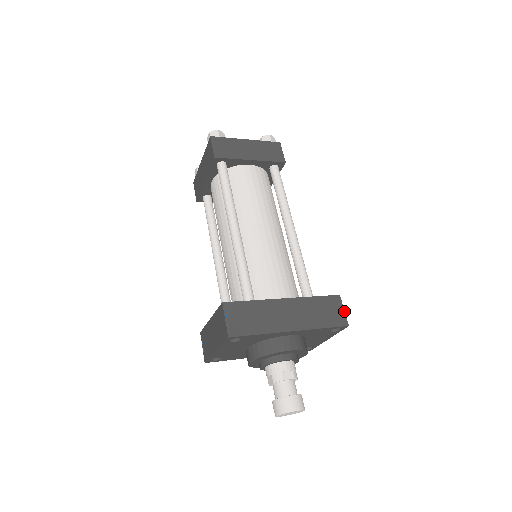
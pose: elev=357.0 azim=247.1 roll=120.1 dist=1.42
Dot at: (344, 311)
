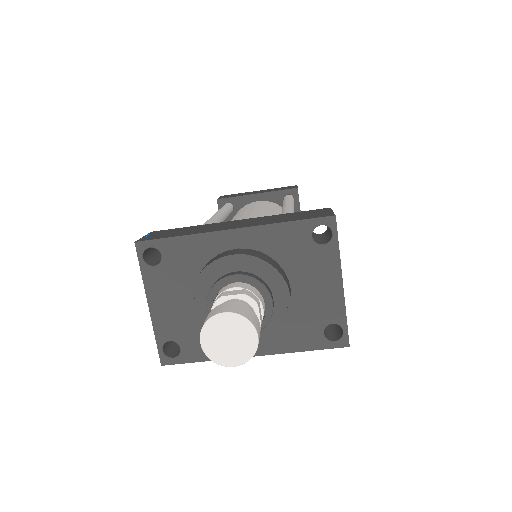
Dot at: (332, 211)
